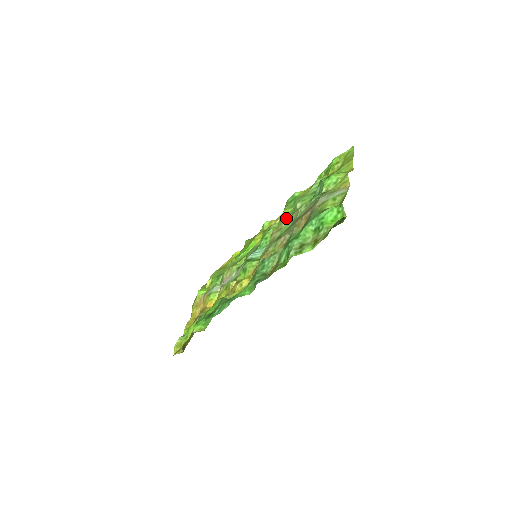
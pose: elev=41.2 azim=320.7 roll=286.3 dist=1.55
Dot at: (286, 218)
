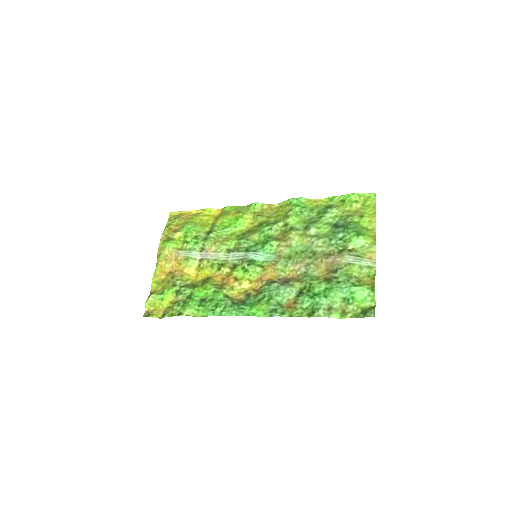
Dot at: (297, 236)
